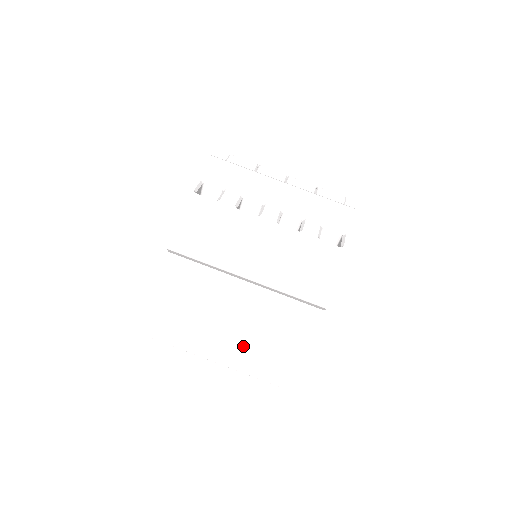
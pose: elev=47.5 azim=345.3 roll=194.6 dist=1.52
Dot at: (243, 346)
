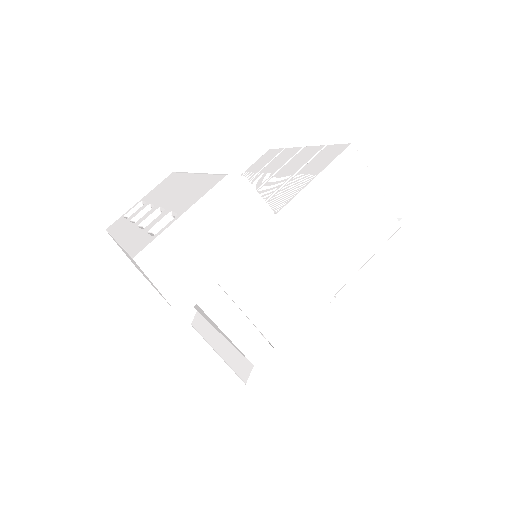
Dot at: (222, 358)
